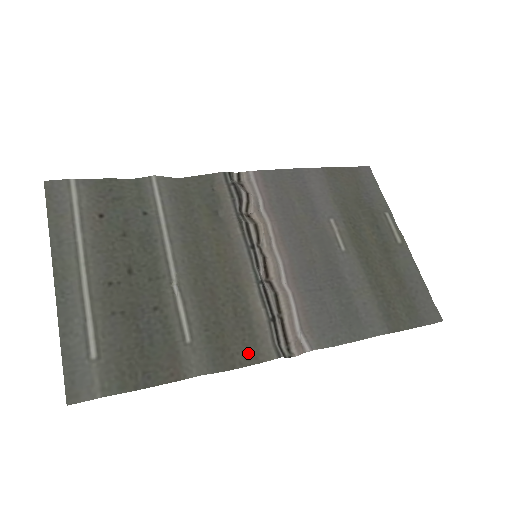
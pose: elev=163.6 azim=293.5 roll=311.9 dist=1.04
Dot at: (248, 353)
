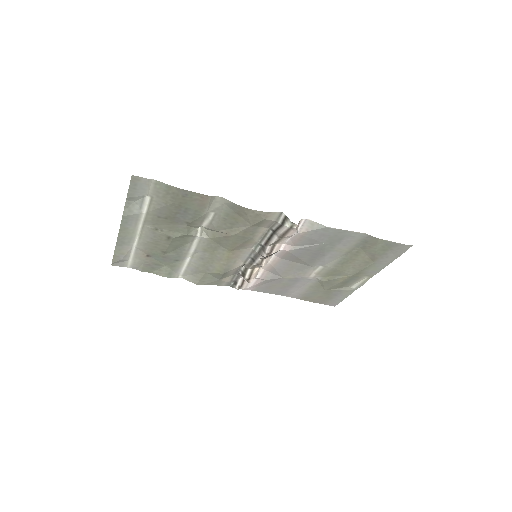
Dot at: (258, 217)
